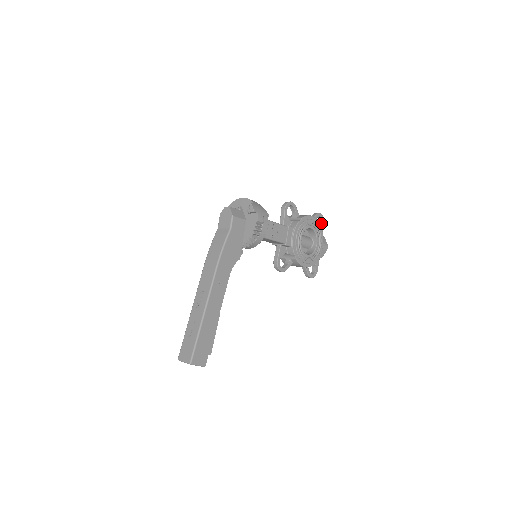
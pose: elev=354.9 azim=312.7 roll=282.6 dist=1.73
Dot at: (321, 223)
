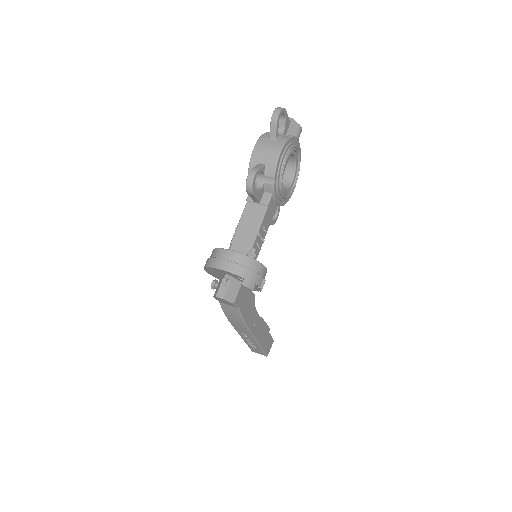
Dot at: (282, 115)
